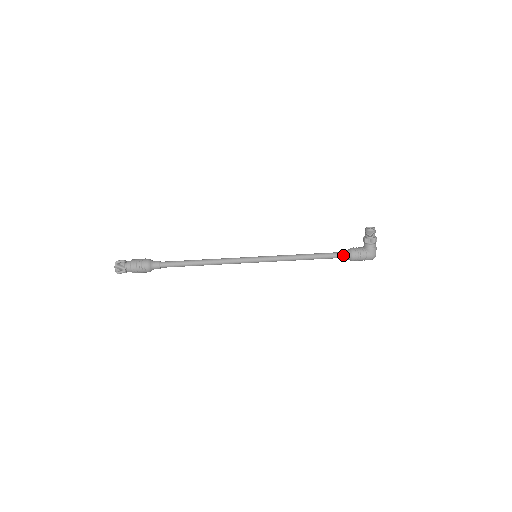
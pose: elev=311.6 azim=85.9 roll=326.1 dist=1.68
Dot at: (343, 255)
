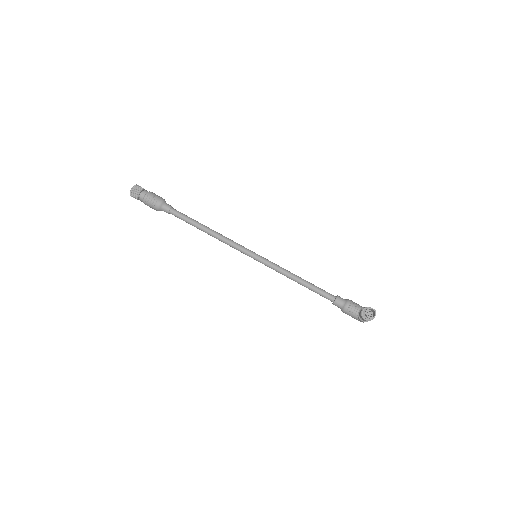
Dot at: (335, 305)
